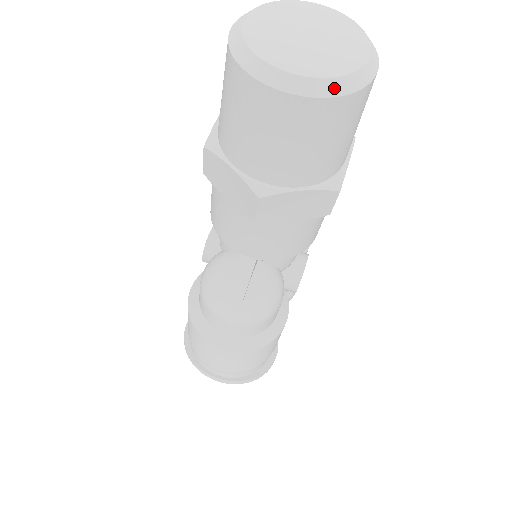
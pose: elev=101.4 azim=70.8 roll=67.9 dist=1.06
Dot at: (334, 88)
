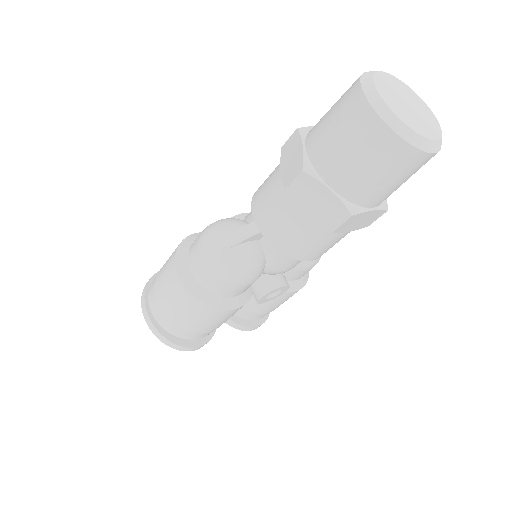
Dot at: (400, 129)
